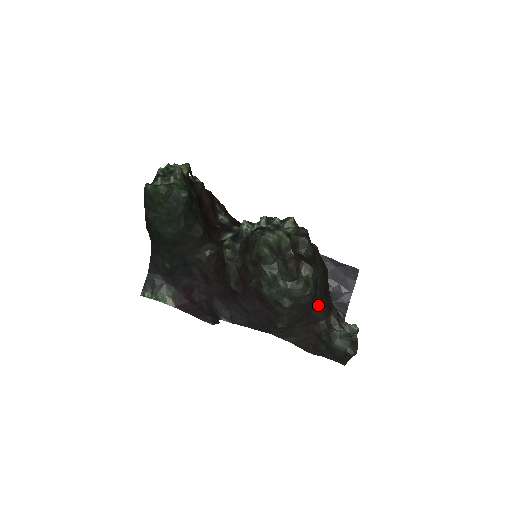
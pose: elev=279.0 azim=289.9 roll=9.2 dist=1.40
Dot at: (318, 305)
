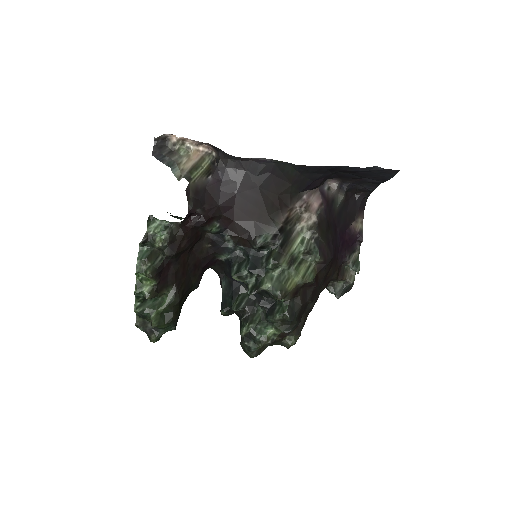
Dot at: occluded
